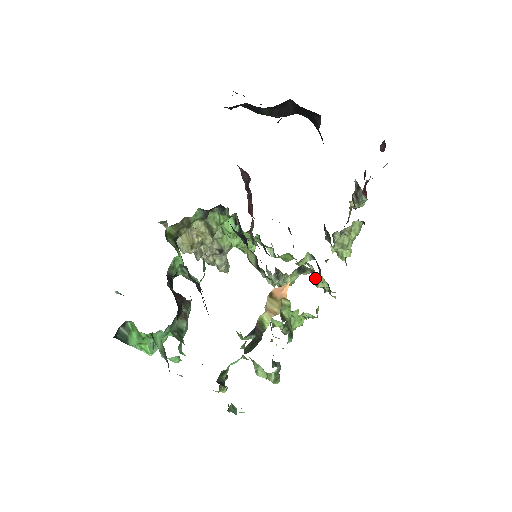
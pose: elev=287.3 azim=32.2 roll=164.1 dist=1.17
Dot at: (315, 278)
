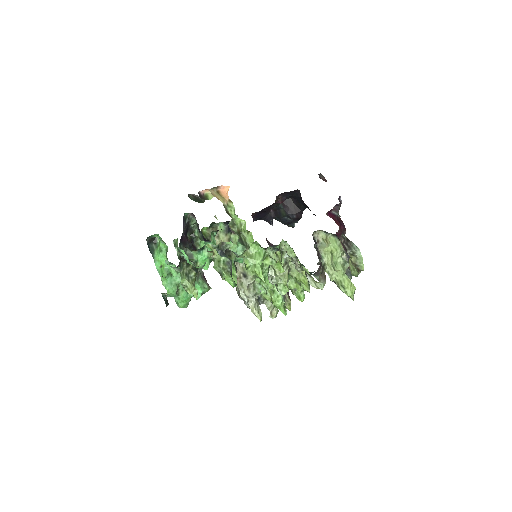
Dot at: (286, 251)
